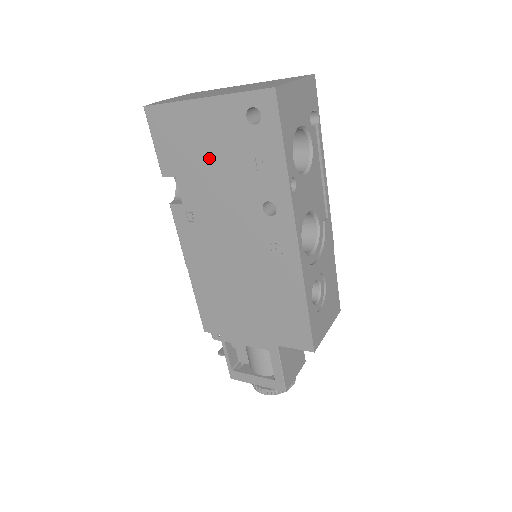
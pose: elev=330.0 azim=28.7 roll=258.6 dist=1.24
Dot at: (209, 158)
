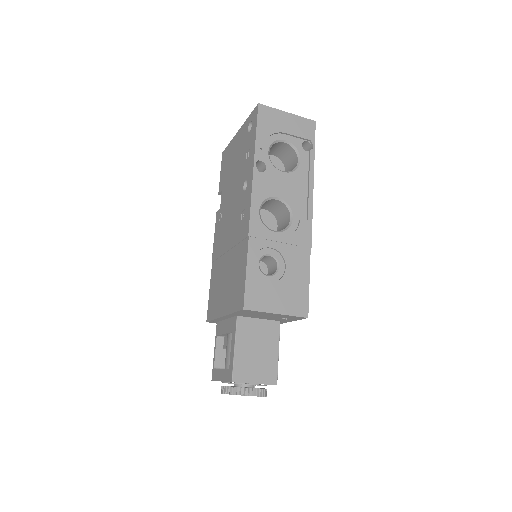
Dot at: (233, 167)
